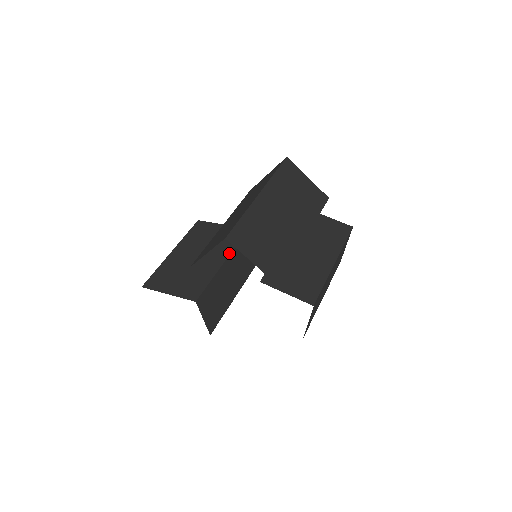
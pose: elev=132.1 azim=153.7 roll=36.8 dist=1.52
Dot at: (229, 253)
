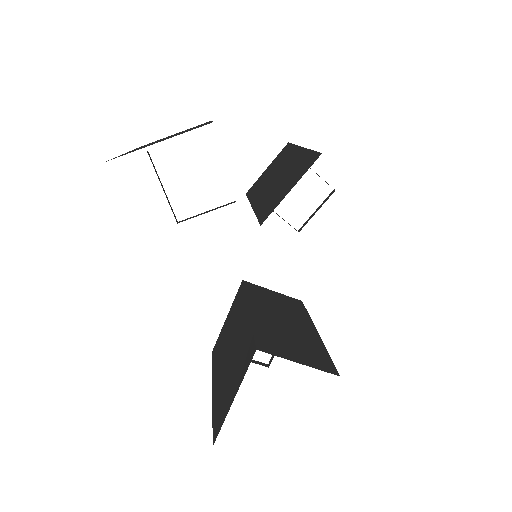
Dot at: (245, 302)
